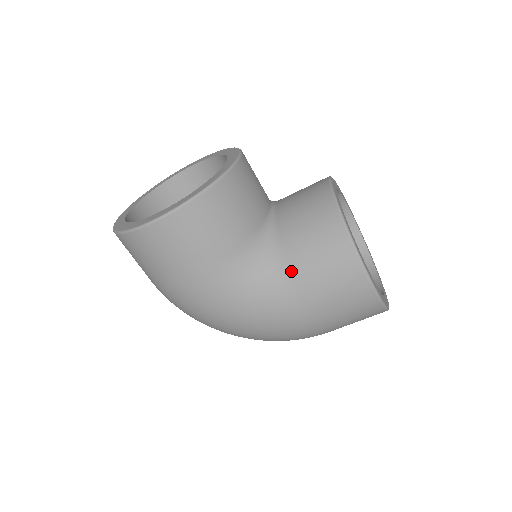
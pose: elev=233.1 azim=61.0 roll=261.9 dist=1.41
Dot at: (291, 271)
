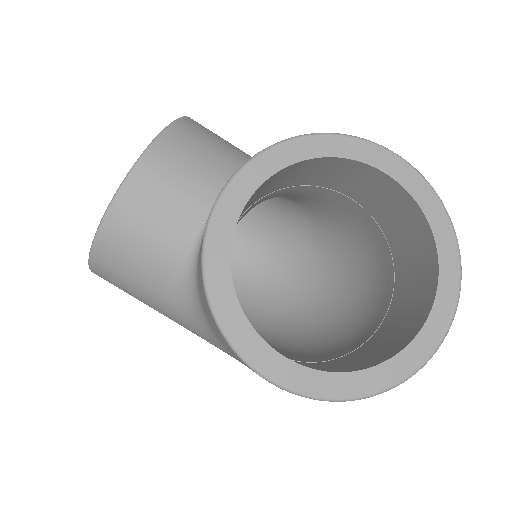
Dot at: (212, 329)
